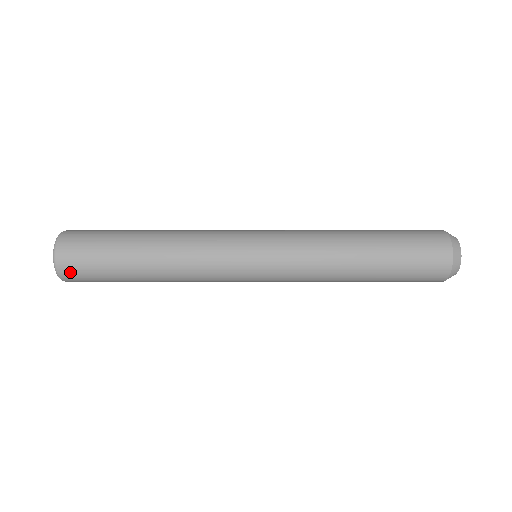
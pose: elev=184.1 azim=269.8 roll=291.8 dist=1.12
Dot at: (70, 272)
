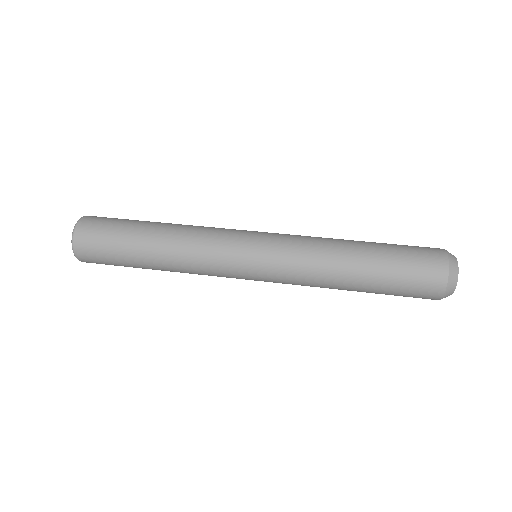
Dot at: (86, 257)
